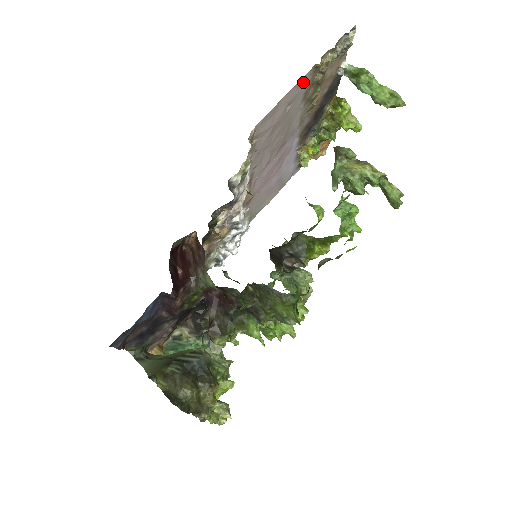
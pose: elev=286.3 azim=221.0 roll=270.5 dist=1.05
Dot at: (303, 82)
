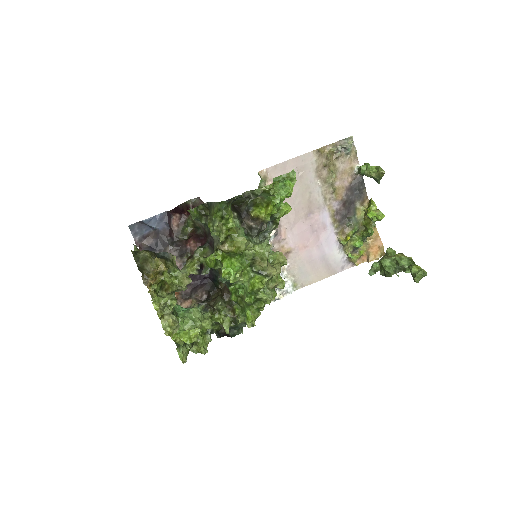
Dot at: (309, 158)
